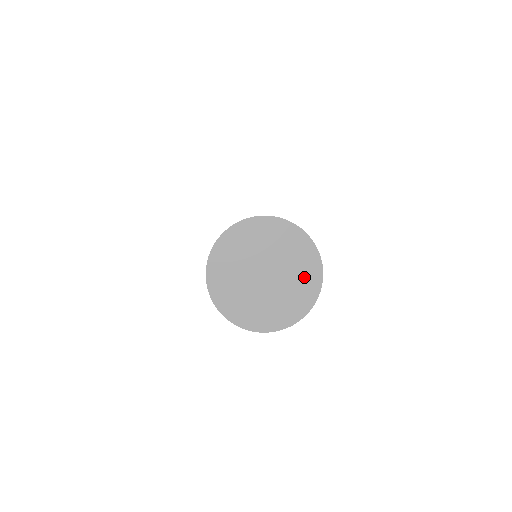
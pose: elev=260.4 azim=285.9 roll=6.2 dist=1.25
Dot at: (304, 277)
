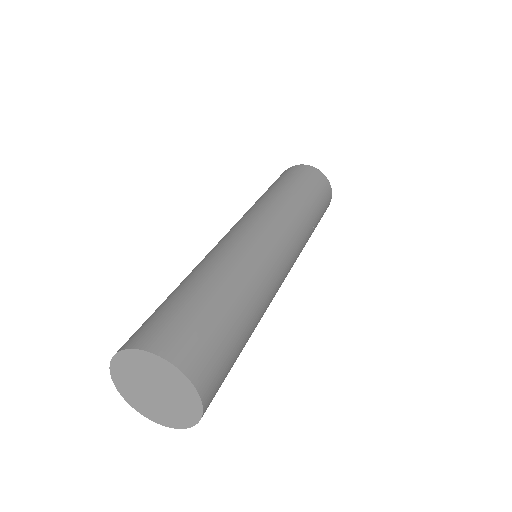
Dot at: (185, 411)
